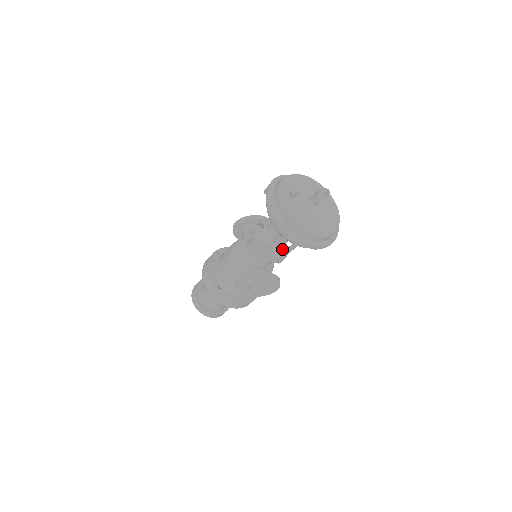
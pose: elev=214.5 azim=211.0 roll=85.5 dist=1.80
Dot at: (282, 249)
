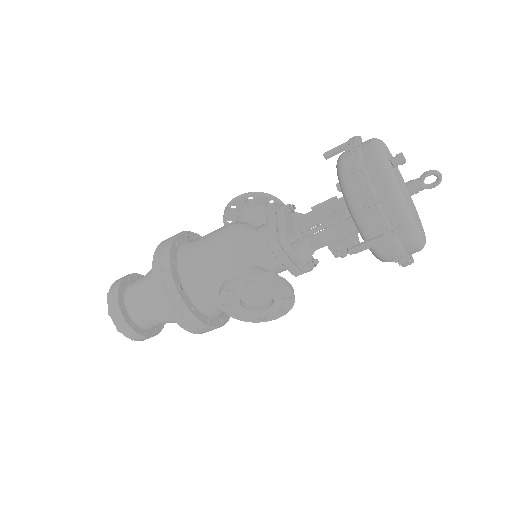
Dot at: occluded
